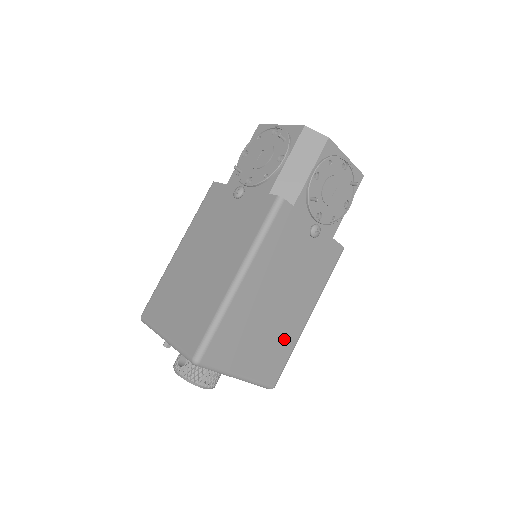
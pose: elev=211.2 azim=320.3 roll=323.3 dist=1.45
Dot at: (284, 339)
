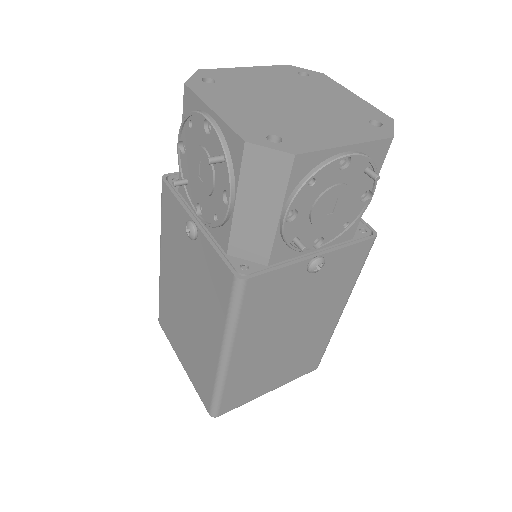
Dot at: (313, 345)
